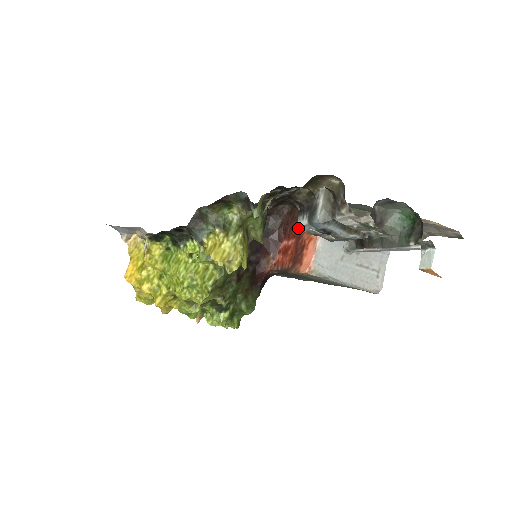
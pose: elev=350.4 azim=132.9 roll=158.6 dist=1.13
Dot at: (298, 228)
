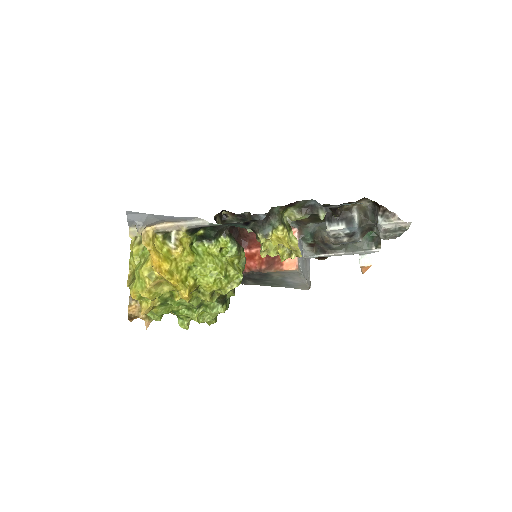
Dot at: (328, 232)
